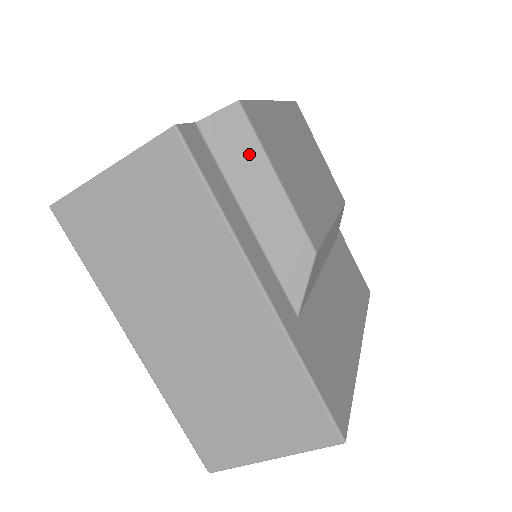
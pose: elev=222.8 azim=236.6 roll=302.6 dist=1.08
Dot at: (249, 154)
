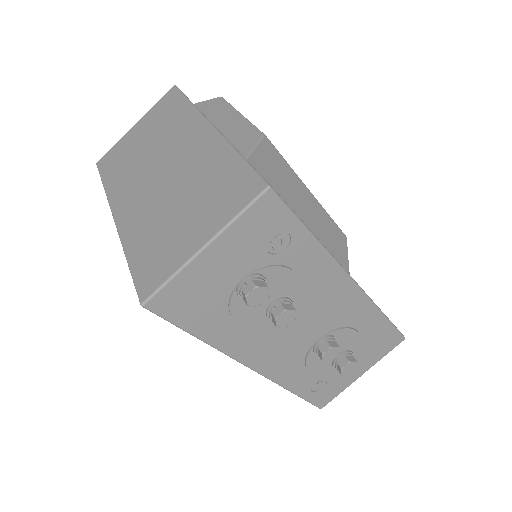
Dot at: (223, 109)
